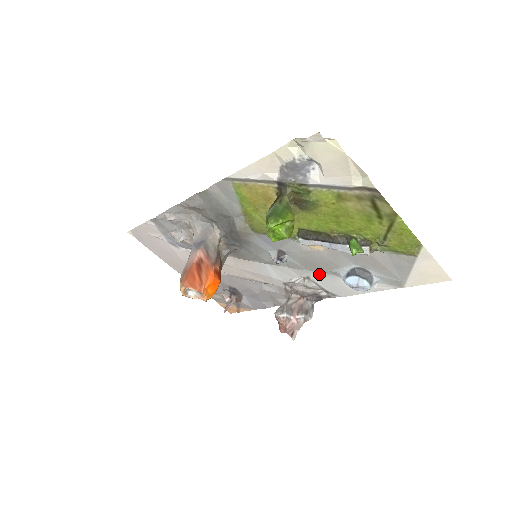
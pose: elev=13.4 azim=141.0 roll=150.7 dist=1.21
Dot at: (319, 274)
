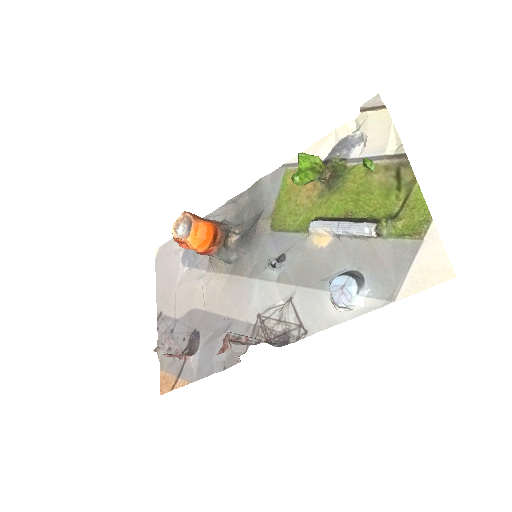
Dot at: (305, 291)
